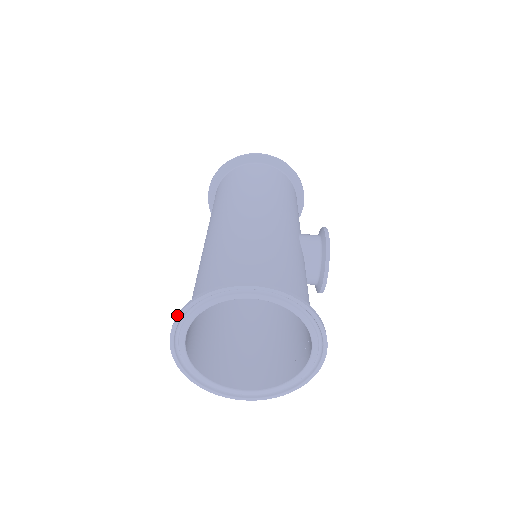
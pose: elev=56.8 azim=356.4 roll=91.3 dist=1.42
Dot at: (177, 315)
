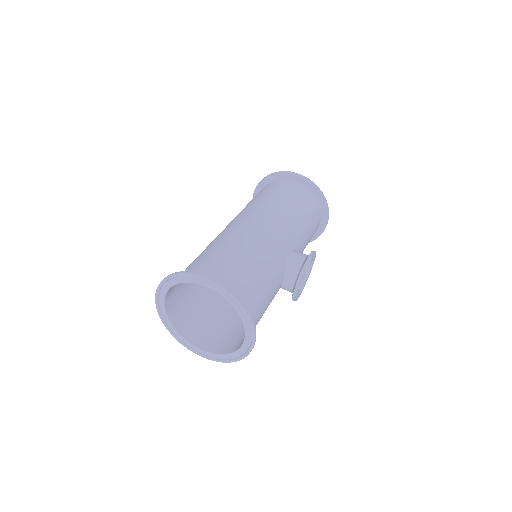
Dot at: (161, 281)
